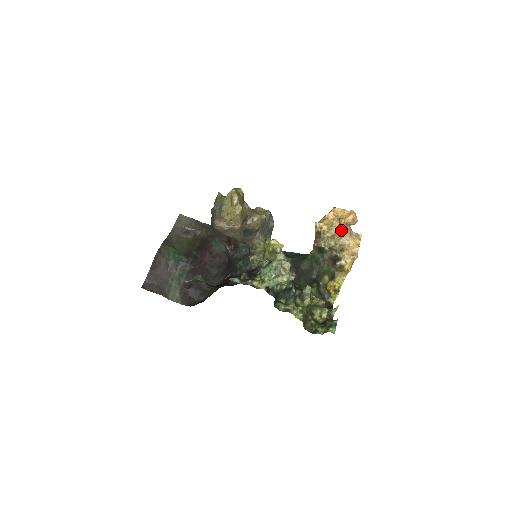
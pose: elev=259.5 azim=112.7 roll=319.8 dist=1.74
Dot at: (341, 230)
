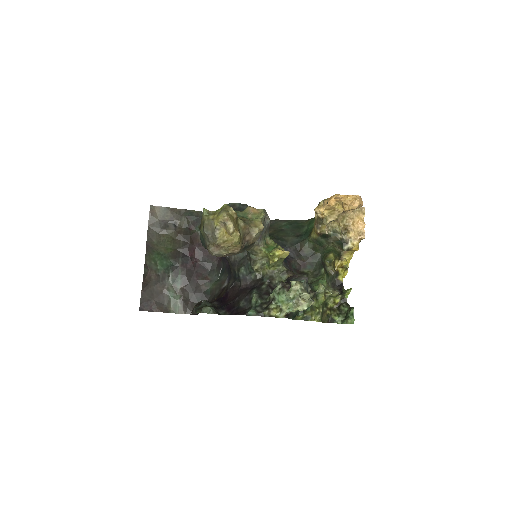
Dot at: (344, 212)
